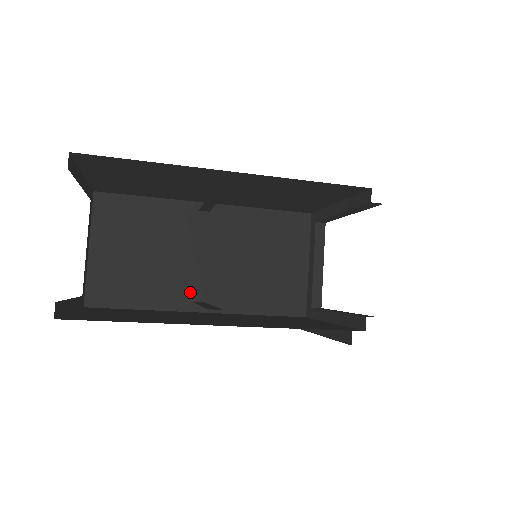
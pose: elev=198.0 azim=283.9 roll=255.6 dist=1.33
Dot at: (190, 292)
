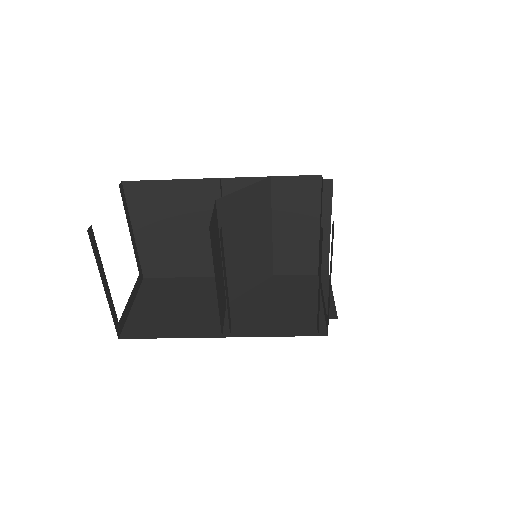
Dot at: (212, 325)
